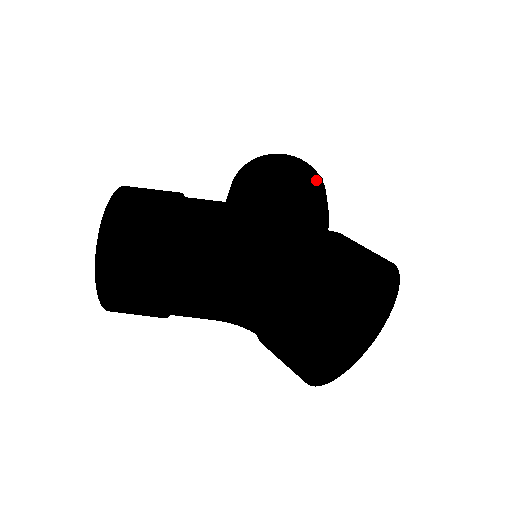
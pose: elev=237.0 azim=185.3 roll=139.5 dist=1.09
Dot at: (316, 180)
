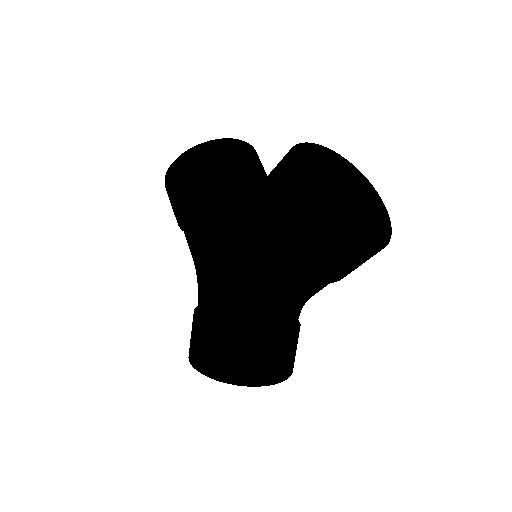
Dot at: (302, 250)
